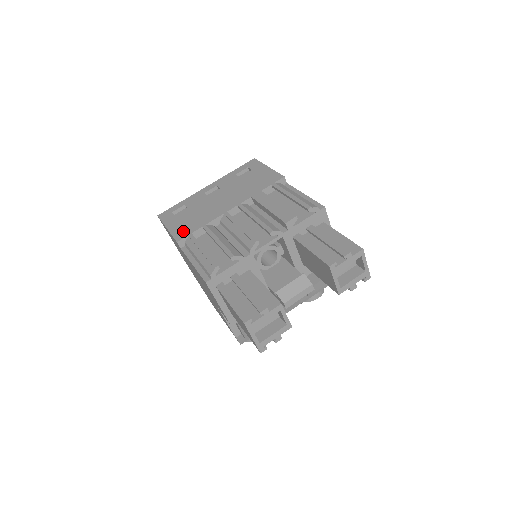
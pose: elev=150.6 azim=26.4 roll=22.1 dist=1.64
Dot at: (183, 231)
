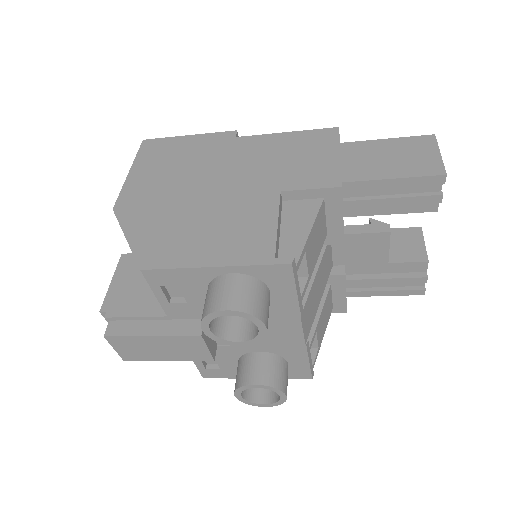
Dot at: occluded
